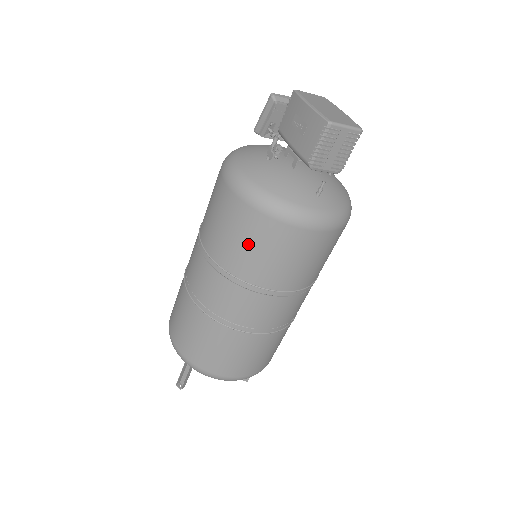
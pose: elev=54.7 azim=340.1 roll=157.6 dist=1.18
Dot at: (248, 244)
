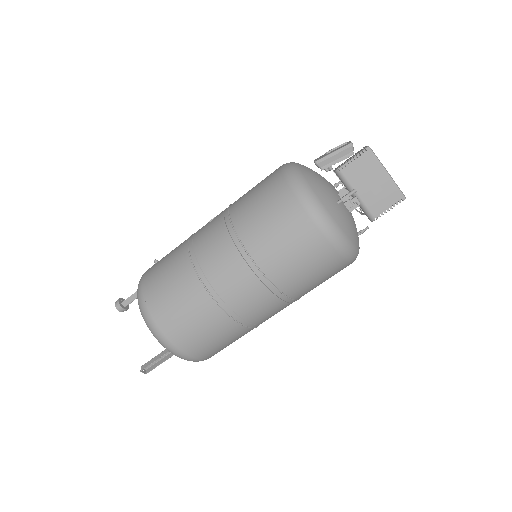
Dot at: (315, 275)
